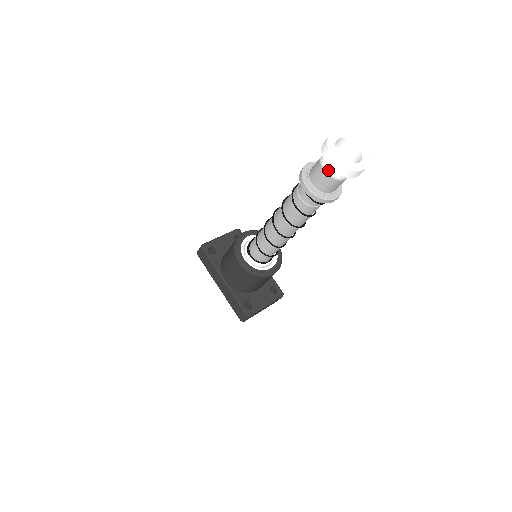
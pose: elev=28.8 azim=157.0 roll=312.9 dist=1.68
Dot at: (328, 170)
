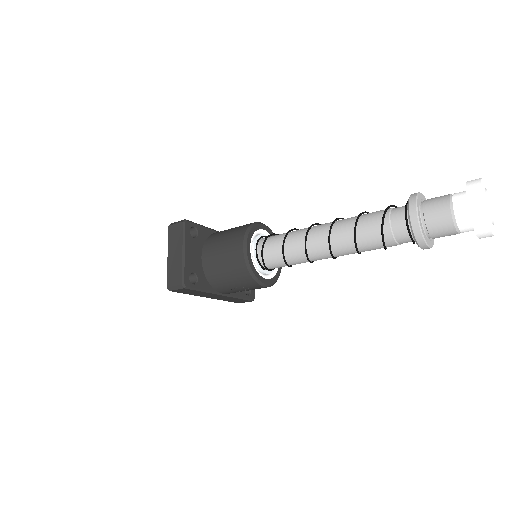
Dot at: occluded
